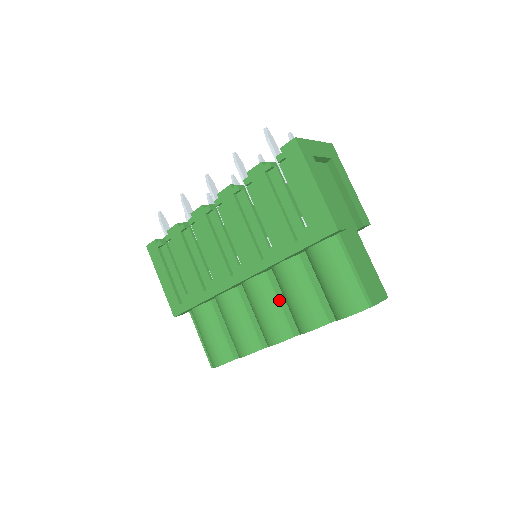
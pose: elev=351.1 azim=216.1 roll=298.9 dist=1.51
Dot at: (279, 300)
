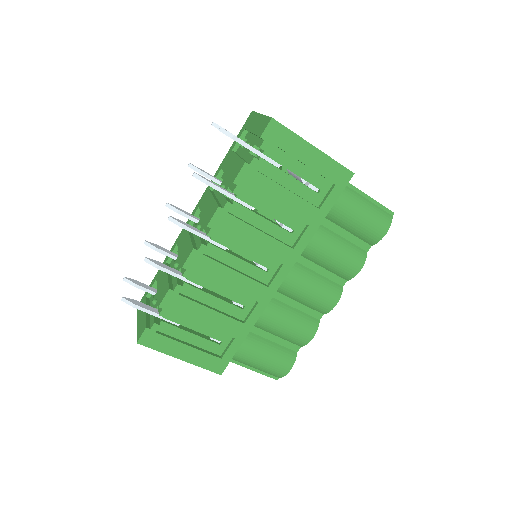
Dot at: (314, 271)
